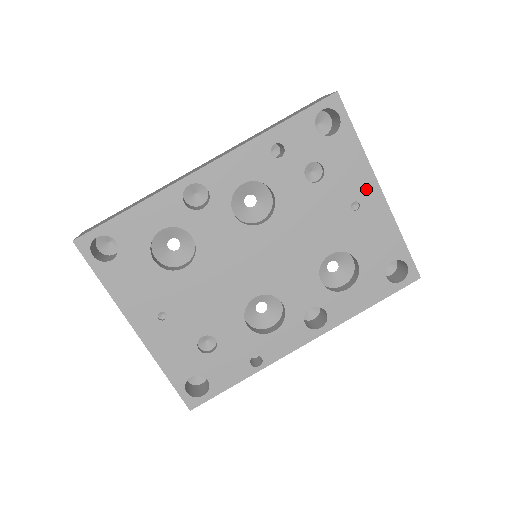
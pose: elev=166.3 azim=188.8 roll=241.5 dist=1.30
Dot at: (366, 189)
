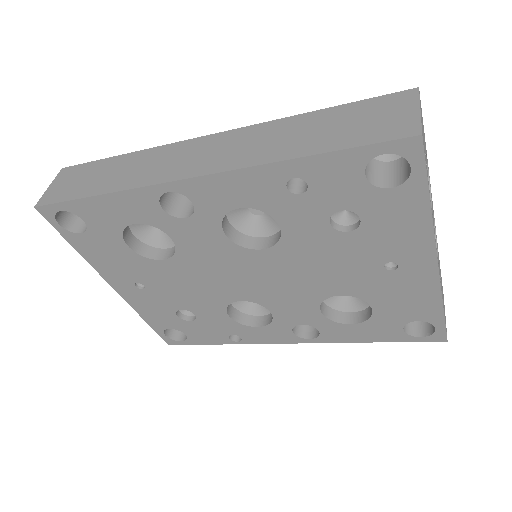
Dot at: (415, 255)
